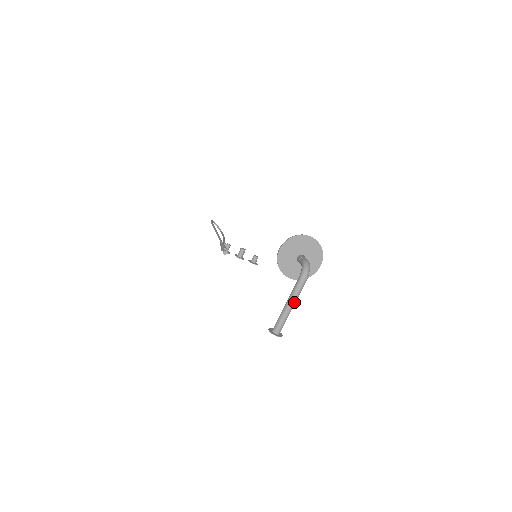
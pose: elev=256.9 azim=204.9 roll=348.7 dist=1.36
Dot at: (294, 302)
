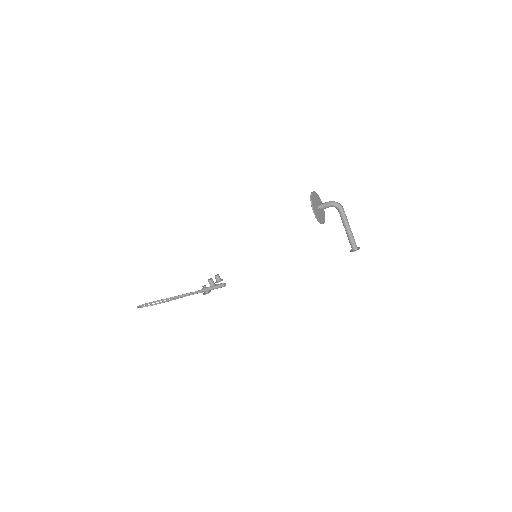
Dot at: (349, 225)
